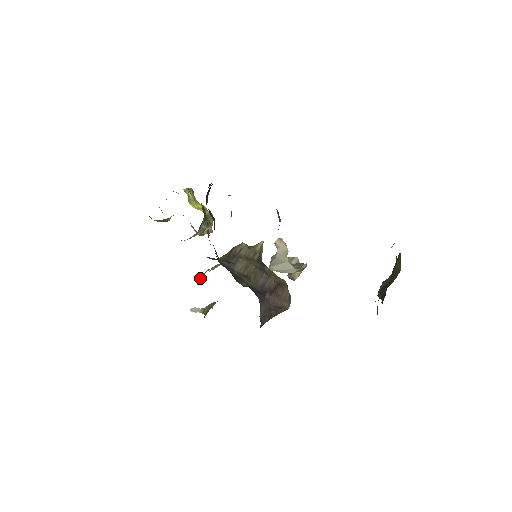
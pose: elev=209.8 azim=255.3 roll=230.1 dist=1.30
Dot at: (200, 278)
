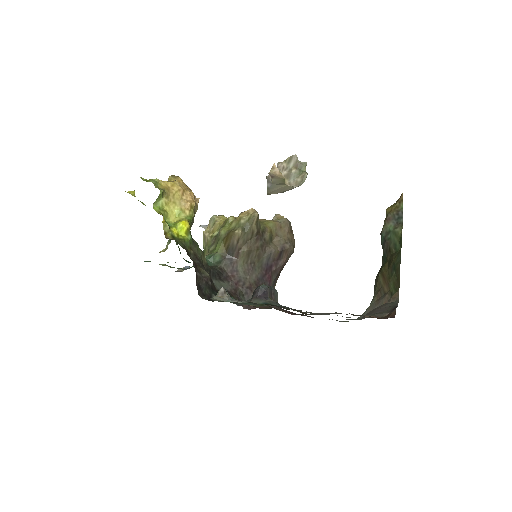
Dot at: (203, 237)
